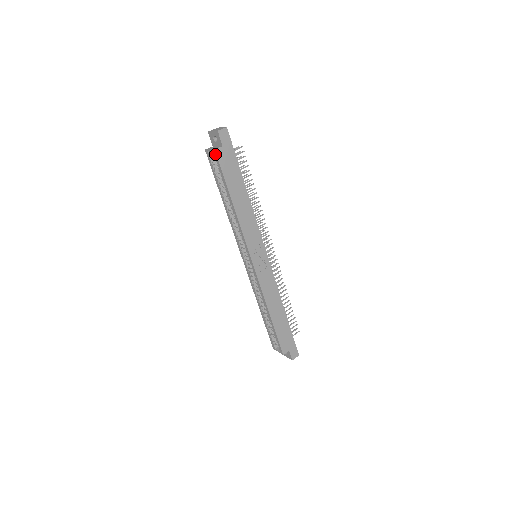
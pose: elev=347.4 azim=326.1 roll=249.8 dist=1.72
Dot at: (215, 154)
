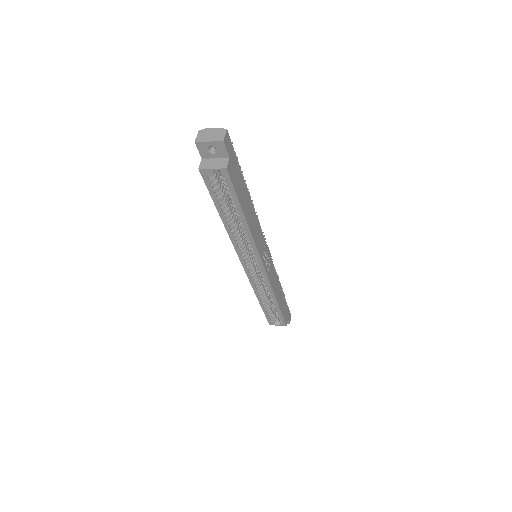
Dot at: (225, 173)
